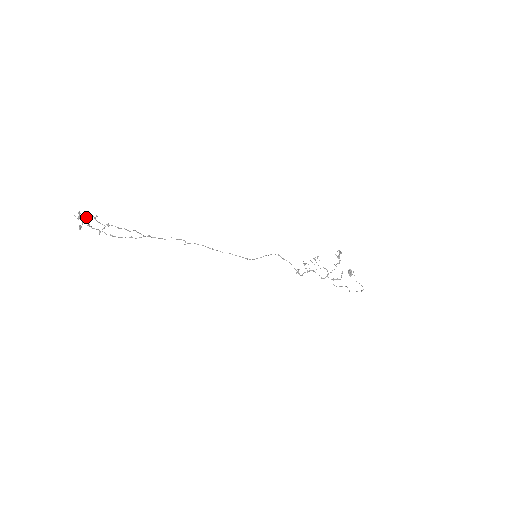
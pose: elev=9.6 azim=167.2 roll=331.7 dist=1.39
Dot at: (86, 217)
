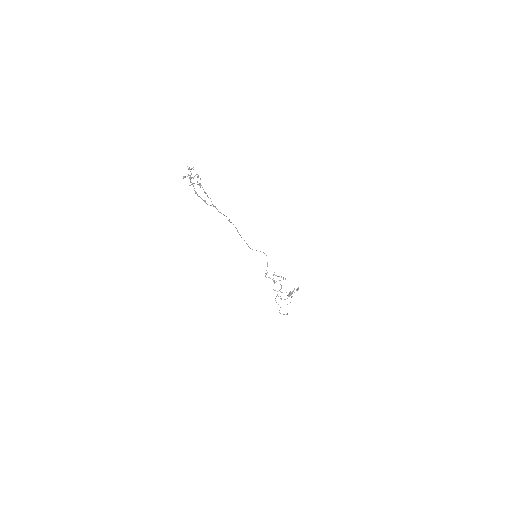
Dot at: (194, 176)
